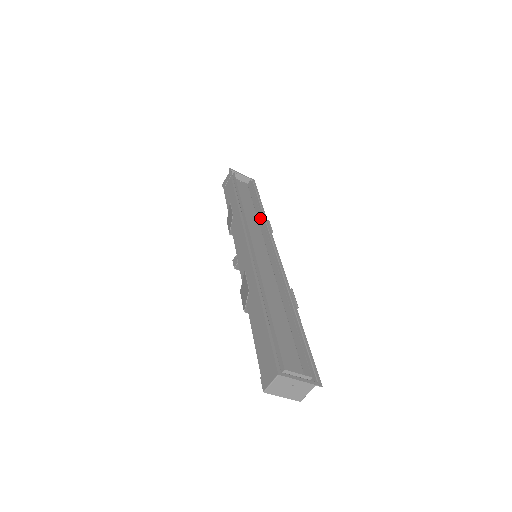
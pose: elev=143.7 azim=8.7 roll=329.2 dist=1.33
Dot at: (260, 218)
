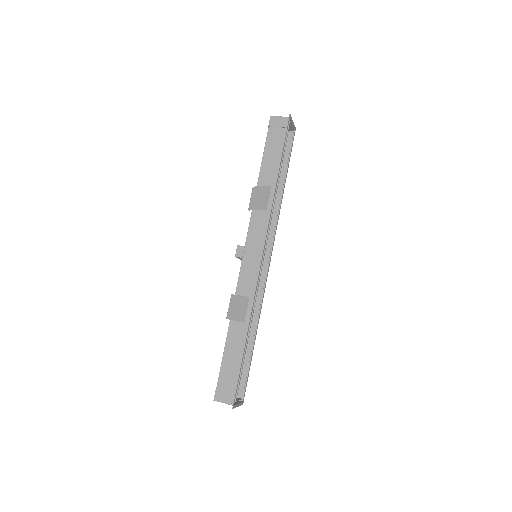
Dot at: (278, 204)
